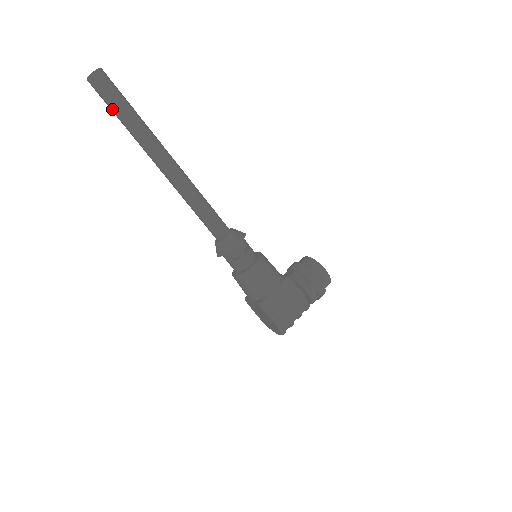
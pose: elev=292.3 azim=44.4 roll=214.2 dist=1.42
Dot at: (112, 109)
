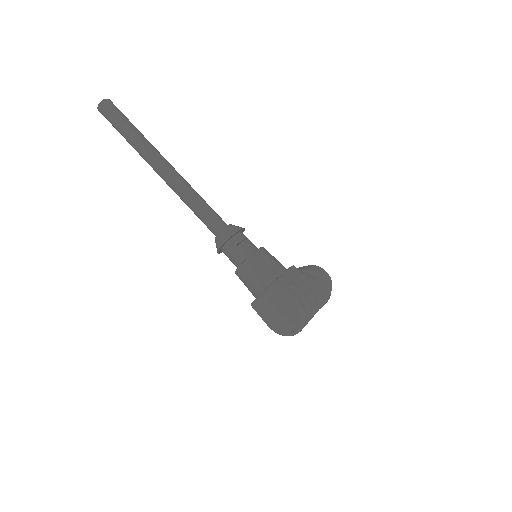
Dot at: (119, 125)
